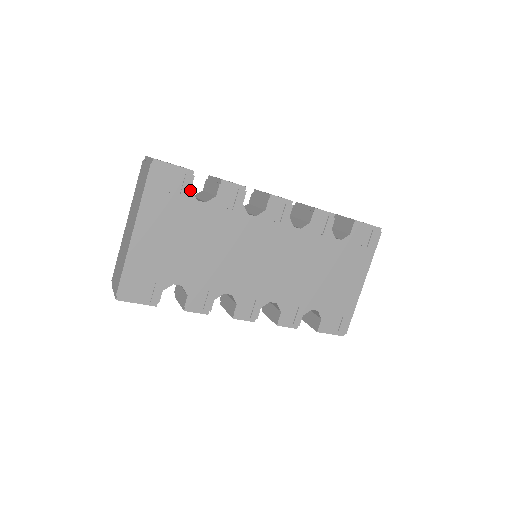
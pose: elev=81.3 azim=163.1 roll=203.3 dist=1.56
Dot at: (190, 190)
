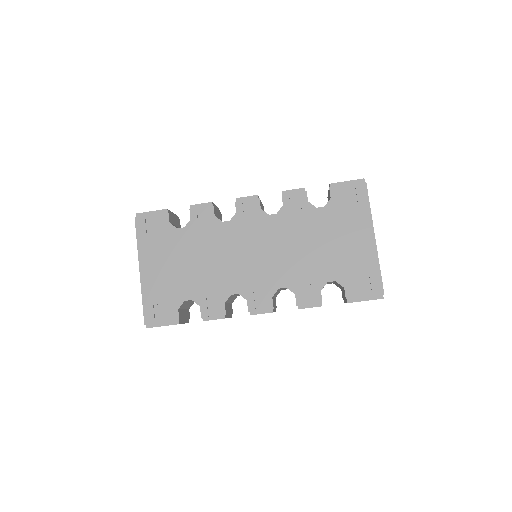
Dot at: (169, 223)
